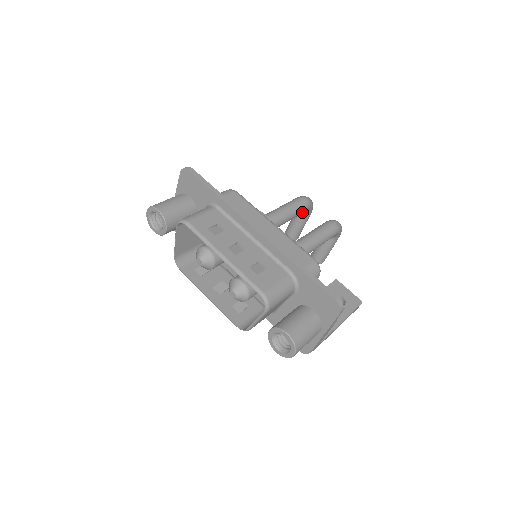
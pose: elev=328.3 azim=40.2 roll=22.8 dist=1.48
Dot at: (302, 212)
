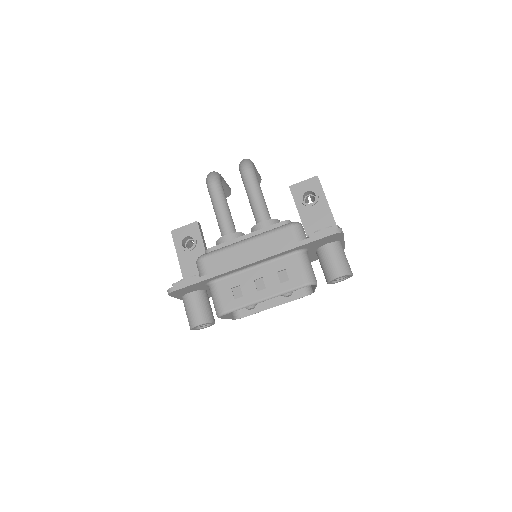
Dot at: (223, 190)
